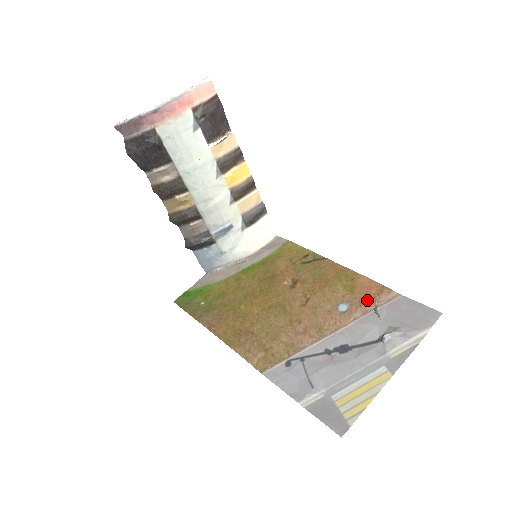
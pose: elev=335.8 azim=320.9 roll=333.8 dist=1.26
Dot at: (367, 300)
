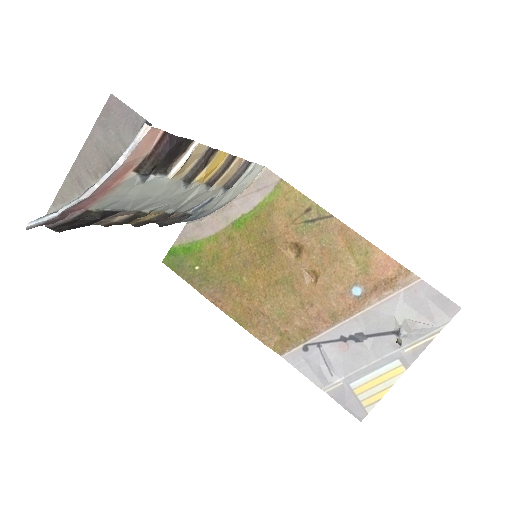
Dot at: (383, 284)
